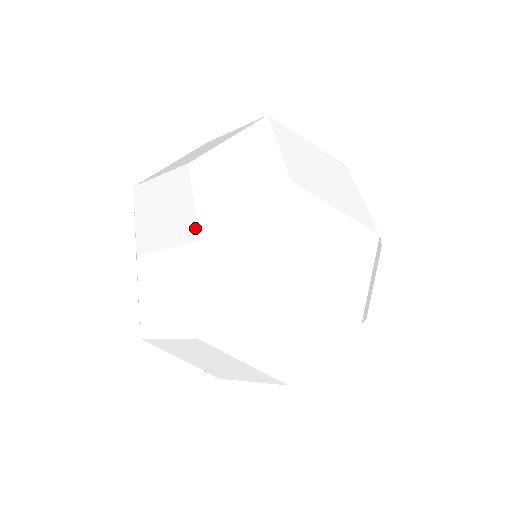
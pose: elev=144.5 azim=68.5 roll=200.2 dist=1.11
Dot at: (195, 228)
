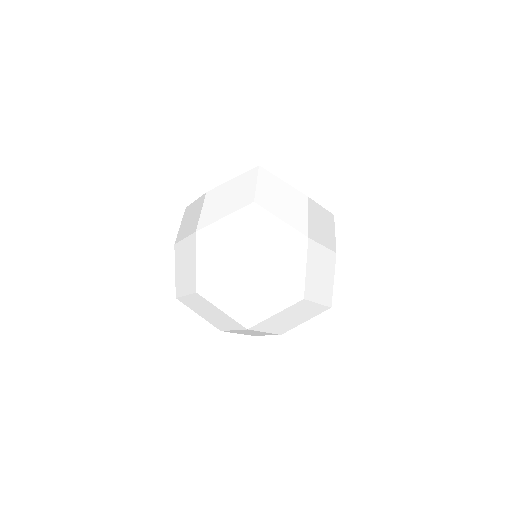
Dot at: occluded
